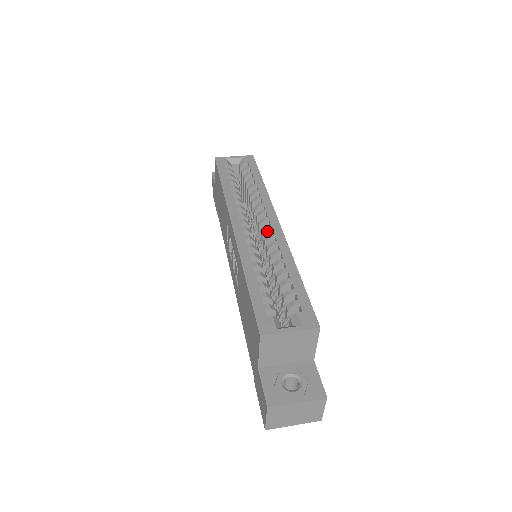
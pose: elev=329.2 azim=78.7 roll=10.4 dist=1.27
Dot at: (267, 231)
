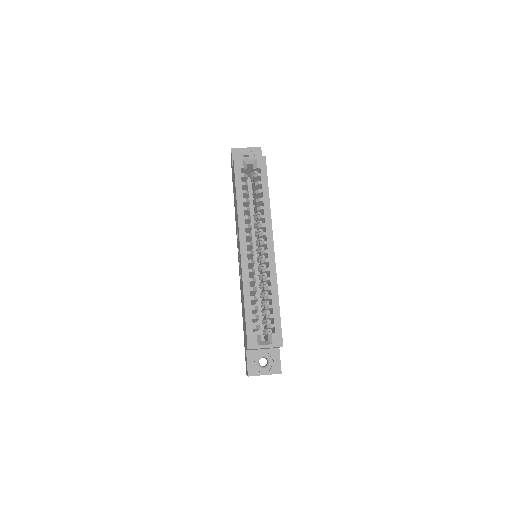
Dot at: (264, 254)
